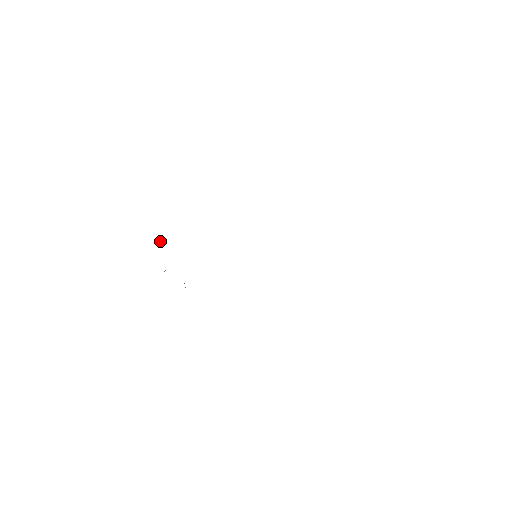
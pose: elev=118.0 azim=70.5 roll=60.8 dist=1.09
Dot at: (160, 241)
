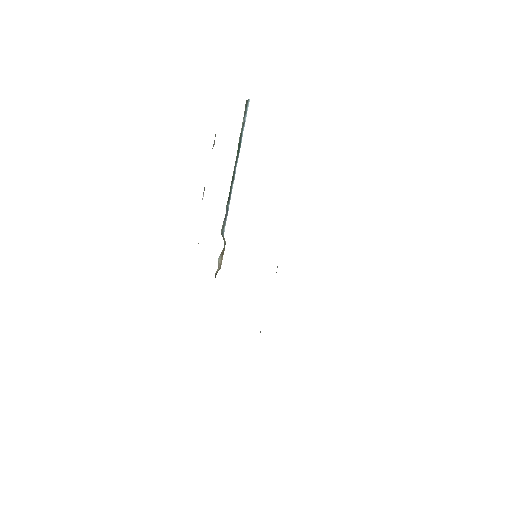
Dot at: occluded
